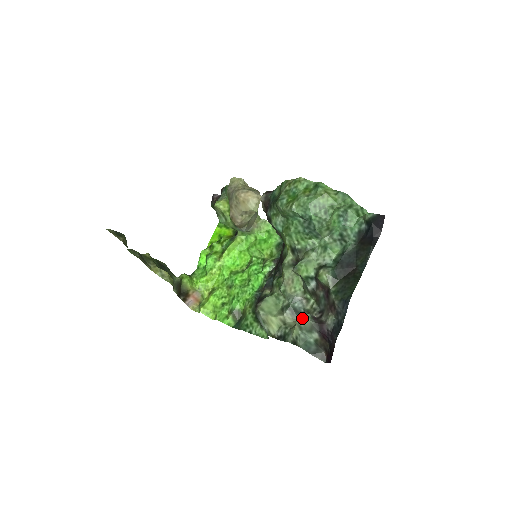
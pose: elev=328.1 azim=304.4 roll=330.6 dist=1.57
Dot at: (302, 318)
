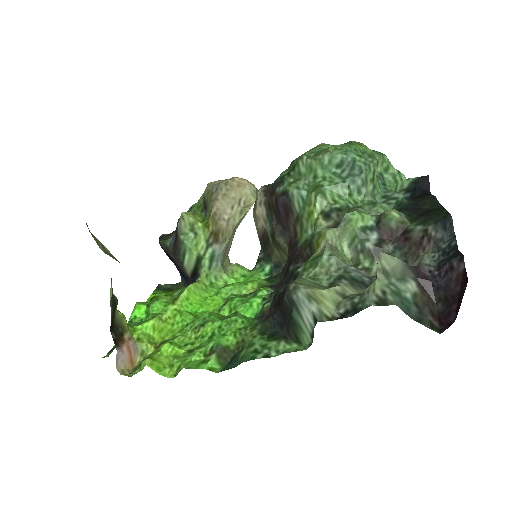
Dot at: (387, 256)
